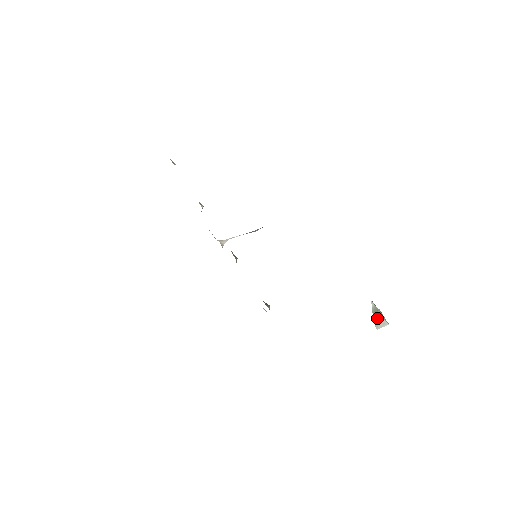
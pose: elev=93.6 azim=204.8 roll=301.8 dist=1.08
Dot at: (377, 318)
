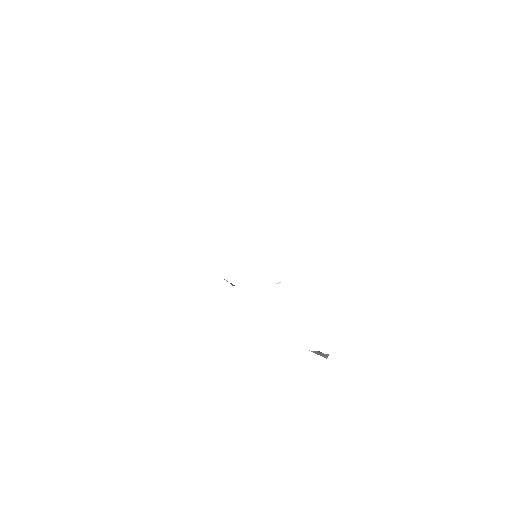
Dot at: (321, 354)
